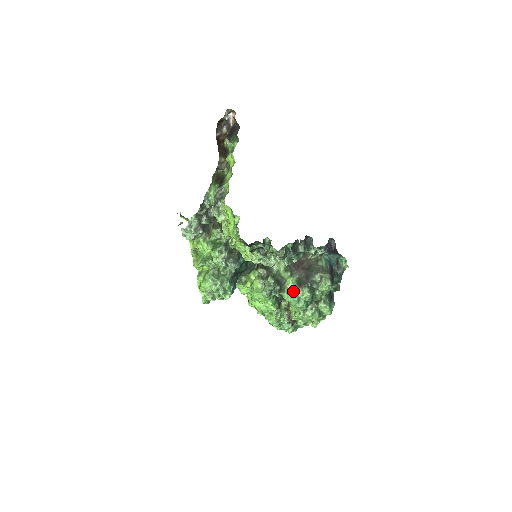
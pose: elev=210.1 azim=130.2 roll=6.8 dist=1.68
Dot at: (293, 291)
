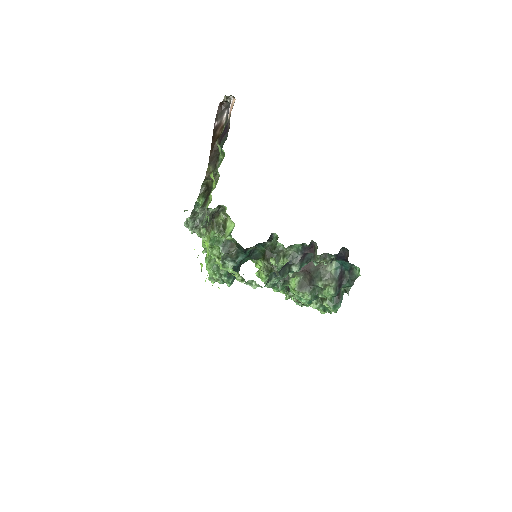
Dot at: (294, 290)
